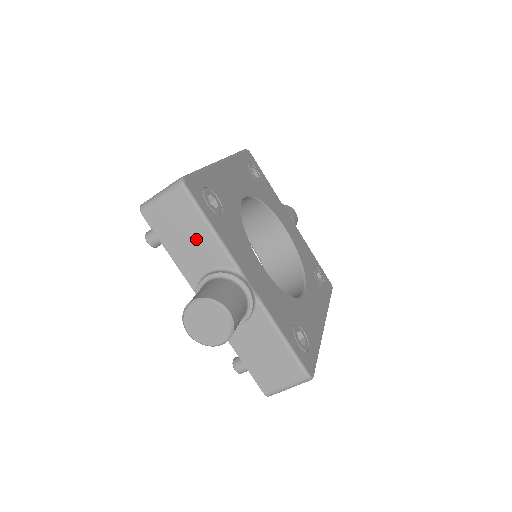
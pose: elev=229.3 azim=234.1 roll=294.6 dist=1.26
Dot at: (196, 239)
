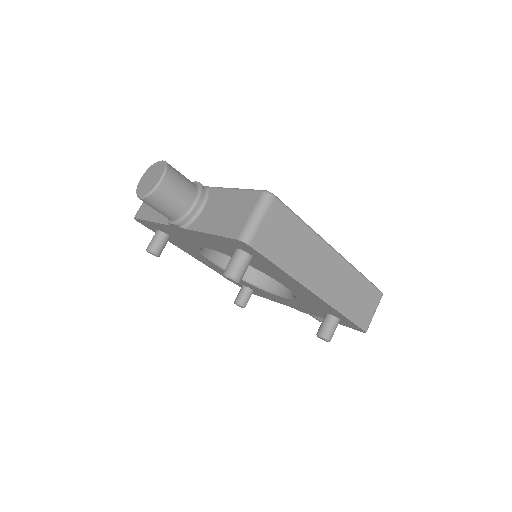
Dot at: occluded
